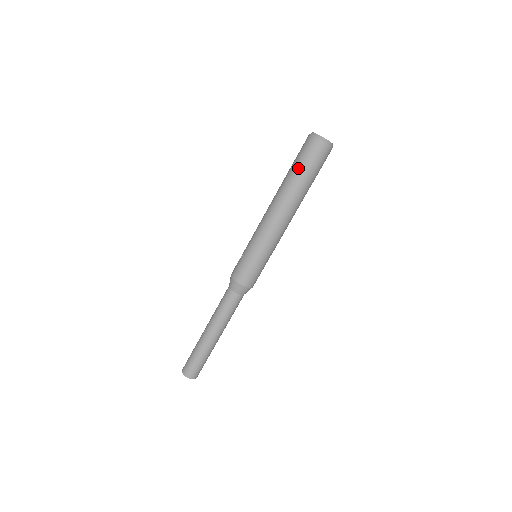
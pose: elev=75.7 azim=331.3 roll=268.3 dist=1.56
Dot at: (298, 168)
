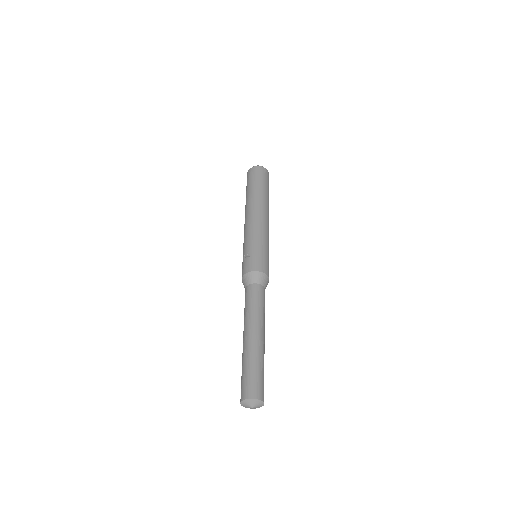
Dot at: (260, 183)
